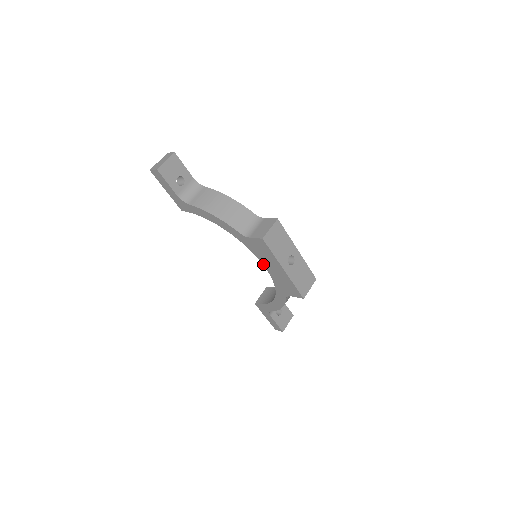
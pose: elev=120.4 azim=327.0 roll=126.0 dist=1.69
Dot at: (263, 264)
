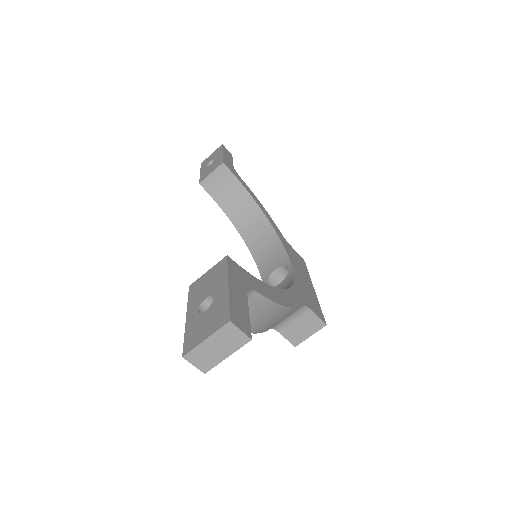
Dot at: occluded
